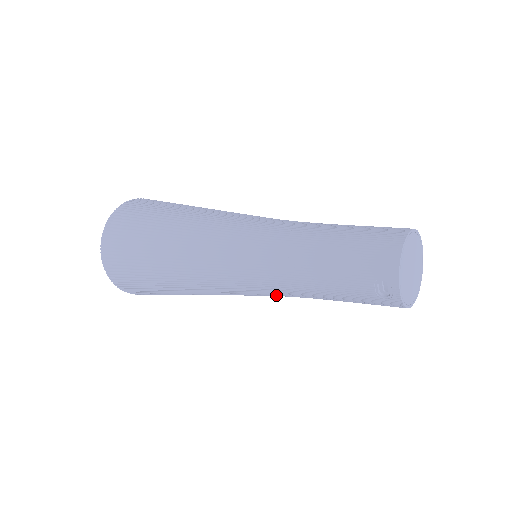
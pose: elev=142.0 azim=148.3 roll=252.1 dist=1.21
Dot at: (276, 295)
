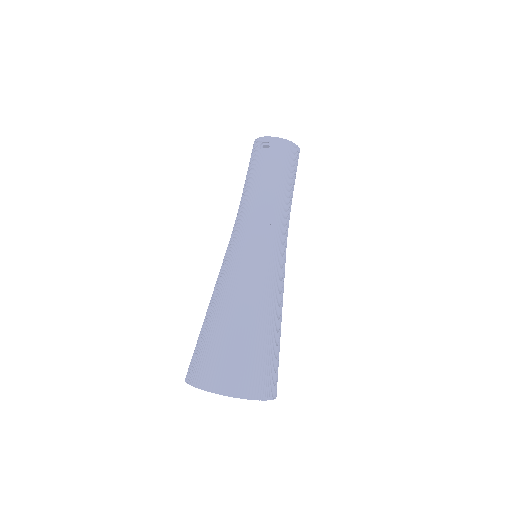
Dot at: (267, 228)
